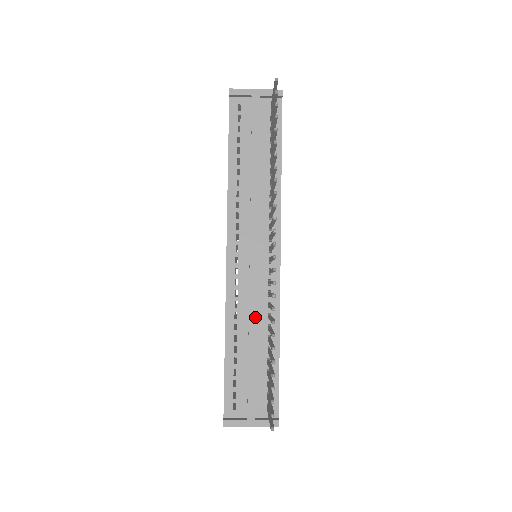
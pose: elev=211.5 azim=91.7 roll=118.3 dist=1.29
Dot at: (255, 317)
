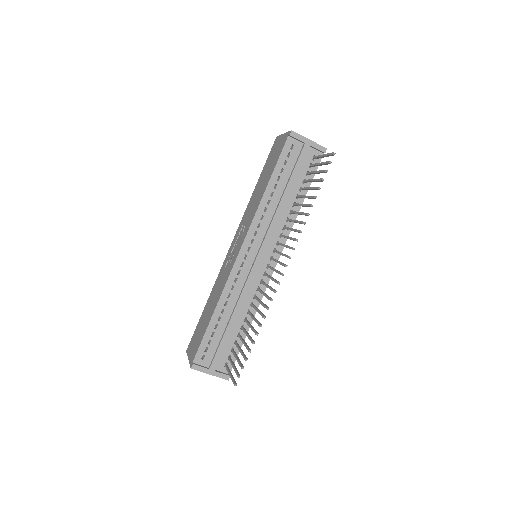
Dot at: (243, 302)
